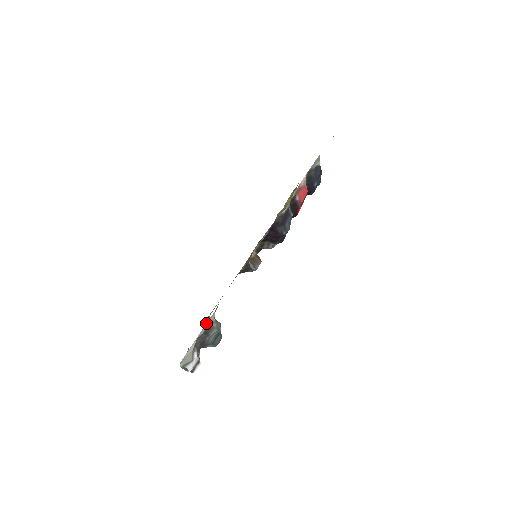
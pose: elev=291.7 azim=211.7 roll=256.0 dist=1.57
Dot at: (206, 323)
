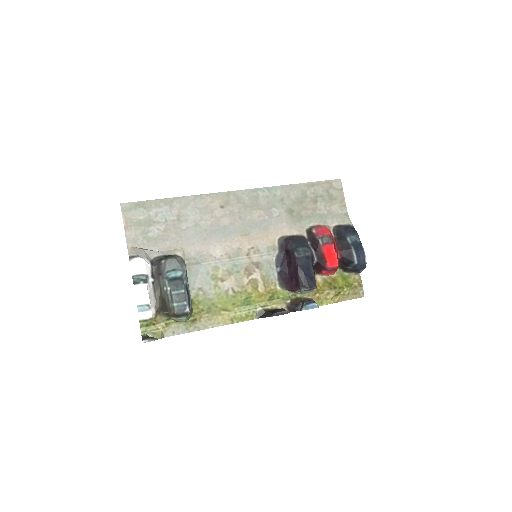
Dot at: (171, 250)
